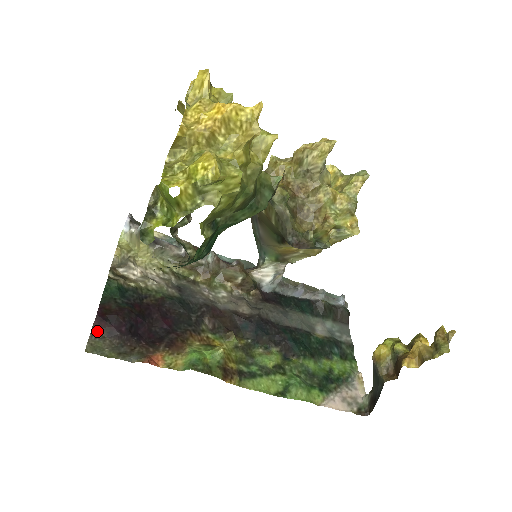
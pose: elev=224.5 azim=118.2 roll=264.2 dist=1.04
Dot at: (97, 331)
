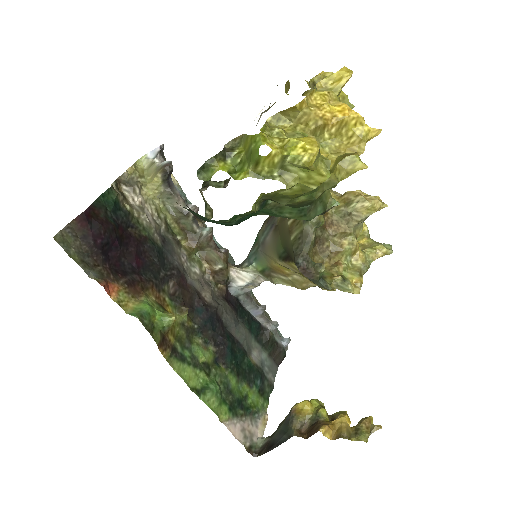
Dot at: (75, 227)
